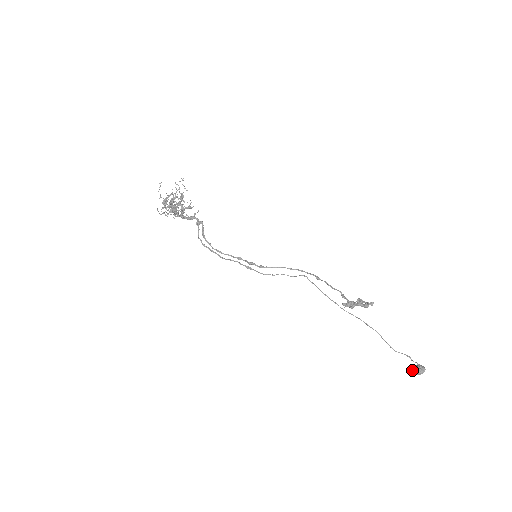
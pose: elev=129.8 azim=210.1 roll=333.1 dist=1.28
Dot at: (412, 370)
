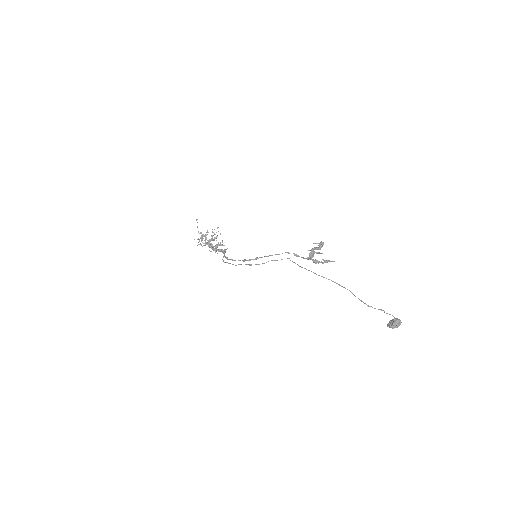
Dot at: (388, 324)
